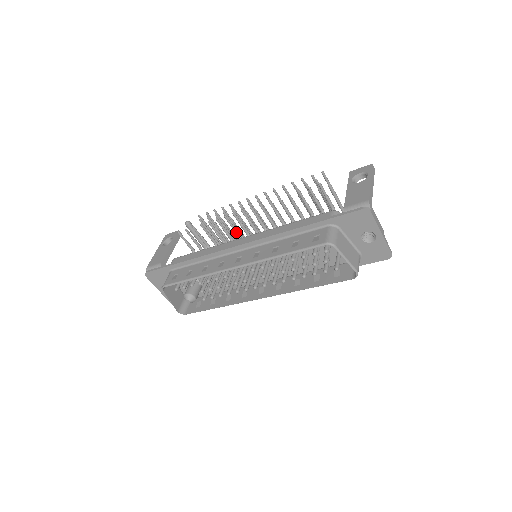
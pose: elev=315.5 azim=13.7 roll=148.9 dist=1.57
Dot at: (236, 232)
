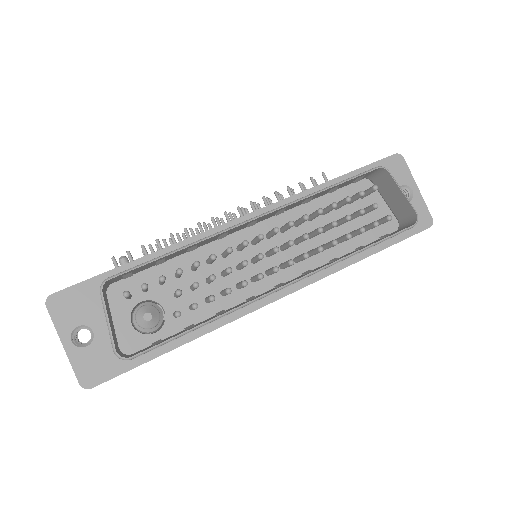
Dot at: occluded
